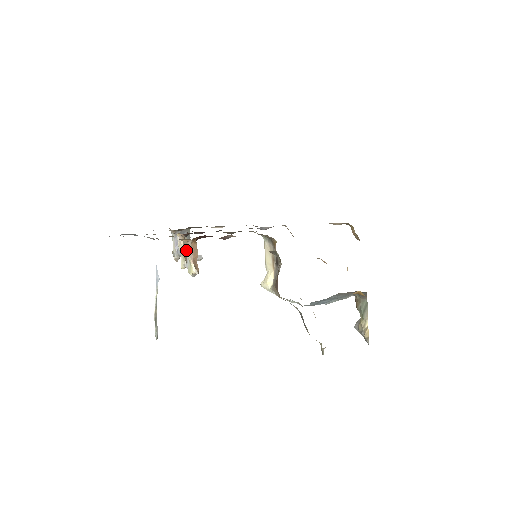
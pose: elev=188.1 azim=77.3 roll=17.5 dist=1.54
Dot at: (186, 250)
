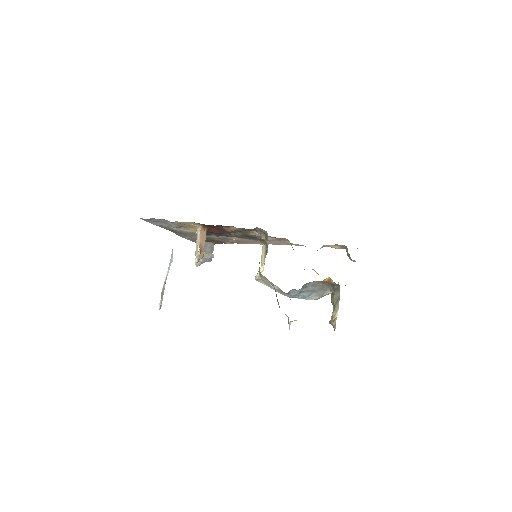
Dot at: occluded
